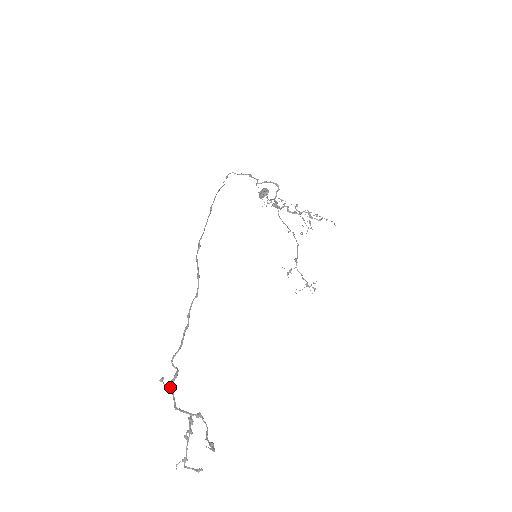
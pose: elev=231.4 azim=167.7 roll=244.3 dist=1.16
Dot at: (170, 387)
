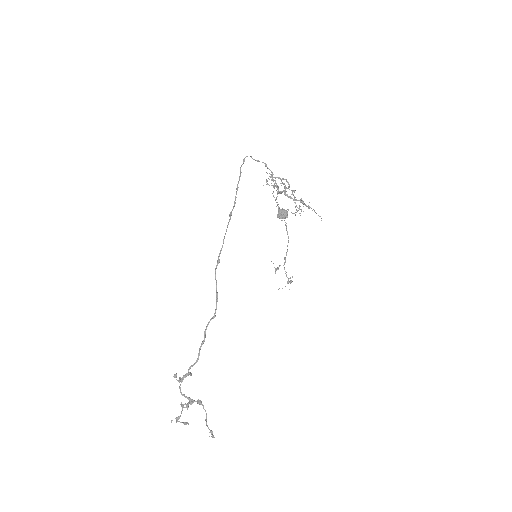
Dot at: (181, 382)
